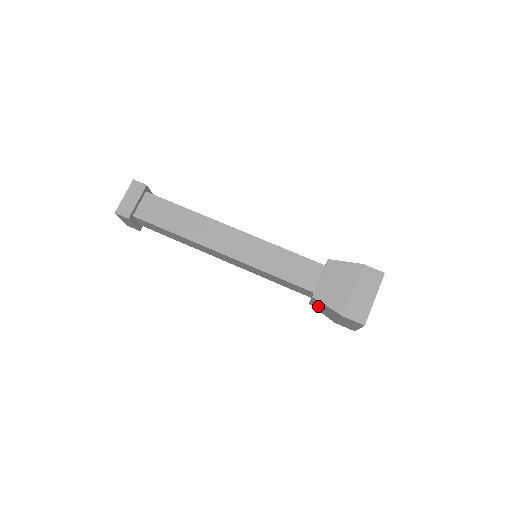
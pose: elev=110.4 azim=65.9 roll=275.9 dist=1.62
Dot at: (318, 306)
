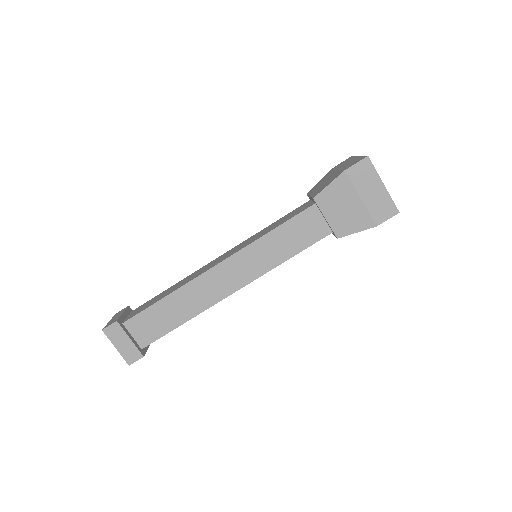
Dot at: occluded
